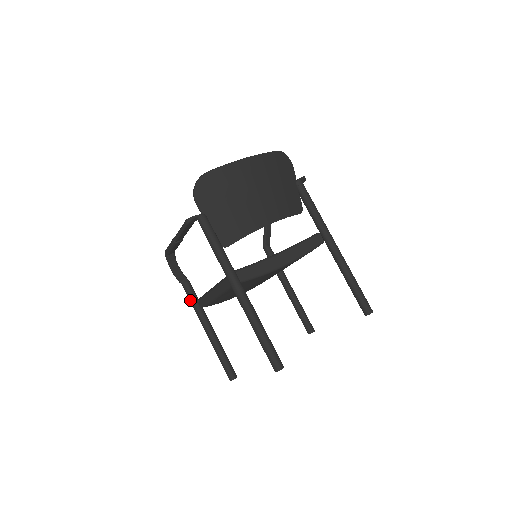
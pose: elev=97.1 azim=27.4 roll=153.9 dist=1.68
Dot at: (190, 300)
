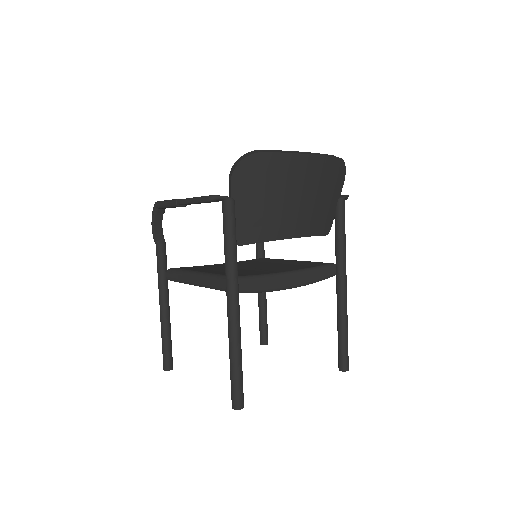
Dot at: (158, 266)
